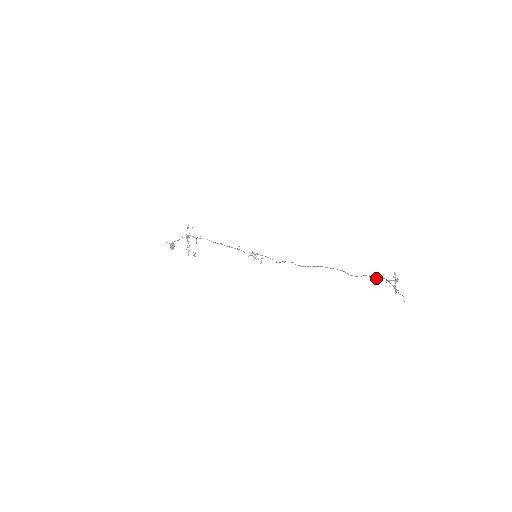
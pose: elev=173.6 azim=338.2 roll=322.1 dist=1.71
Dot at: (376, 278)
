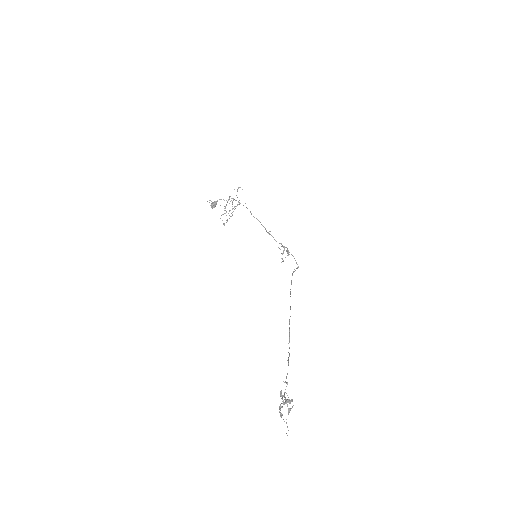
Dot at: (286, 377)
